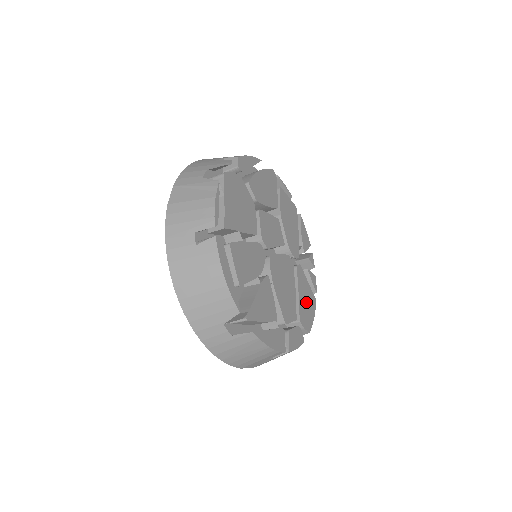
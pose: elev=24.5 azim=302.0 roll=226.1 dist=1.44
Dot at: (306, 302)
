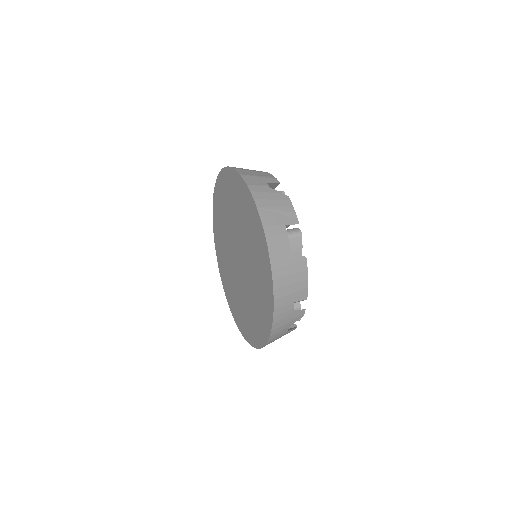
Dot at: occluded
